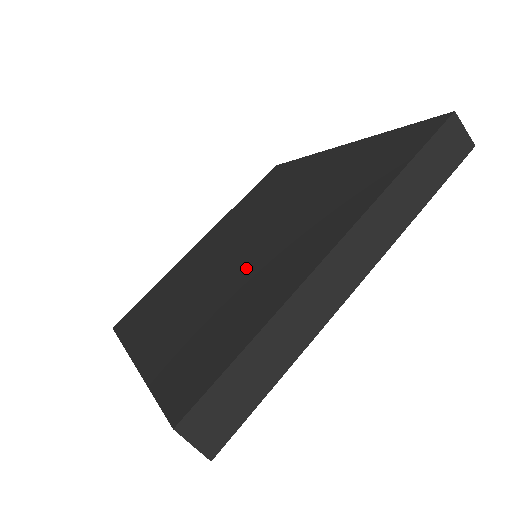
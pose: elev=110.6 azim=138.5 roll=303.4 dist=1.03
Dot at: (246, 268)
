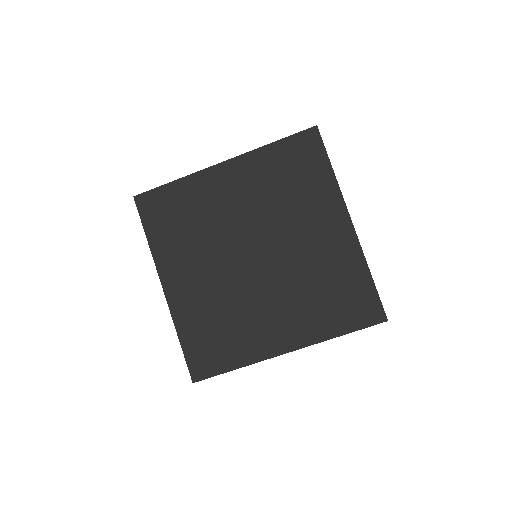
Dot at: (247, 295)
